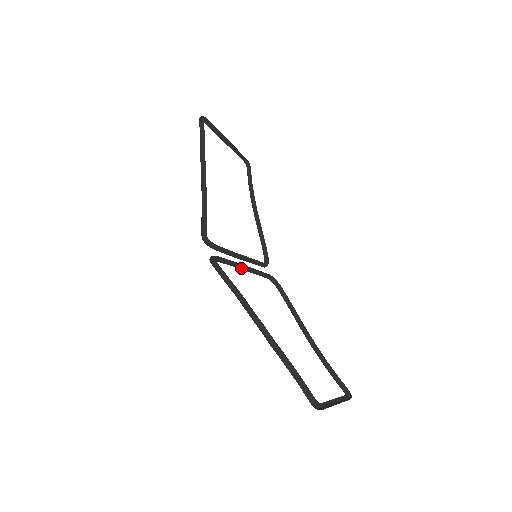
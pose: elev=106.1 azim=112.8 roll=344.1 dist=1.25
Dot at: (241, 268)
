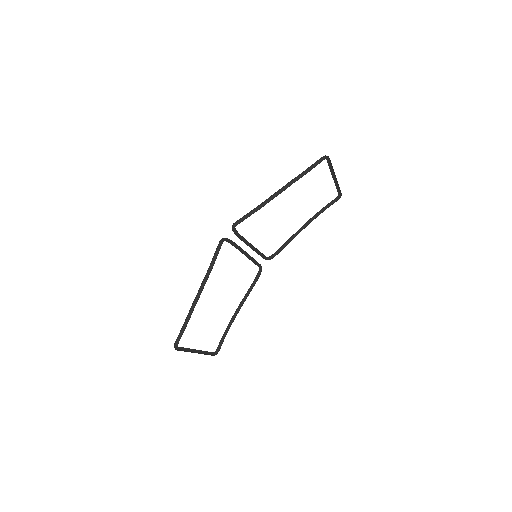
Dot at: (244, 252)
